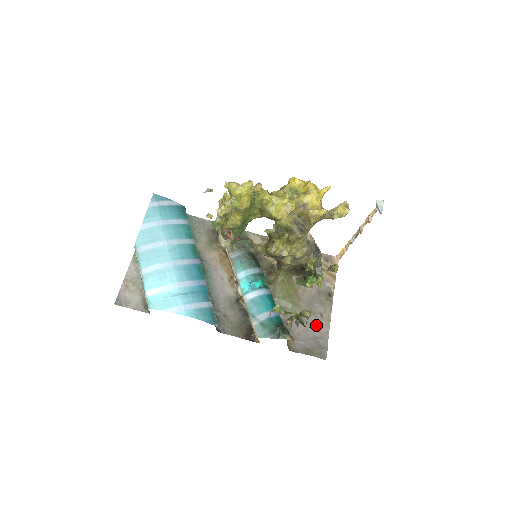
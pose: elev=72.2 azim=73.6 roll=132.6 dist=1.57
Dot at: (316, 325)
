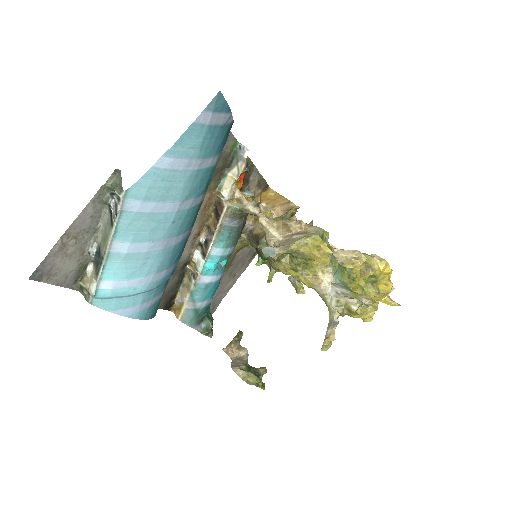
Dot at: (224, 287)
